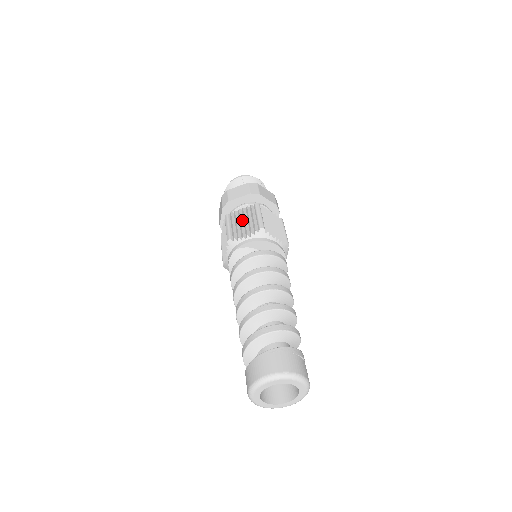
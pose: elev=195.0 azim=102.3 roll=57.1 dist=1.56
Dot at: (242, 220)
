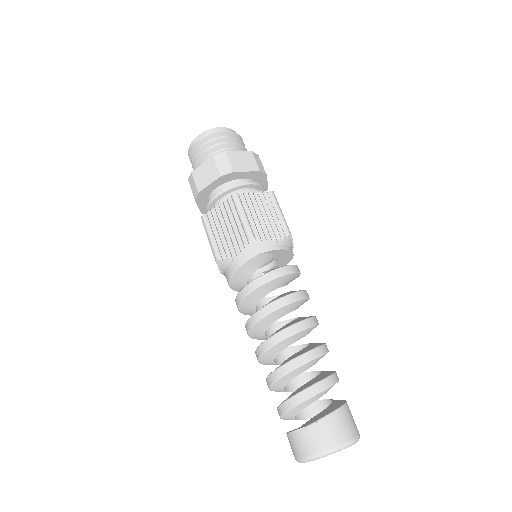
Dot at: (260, 211)
